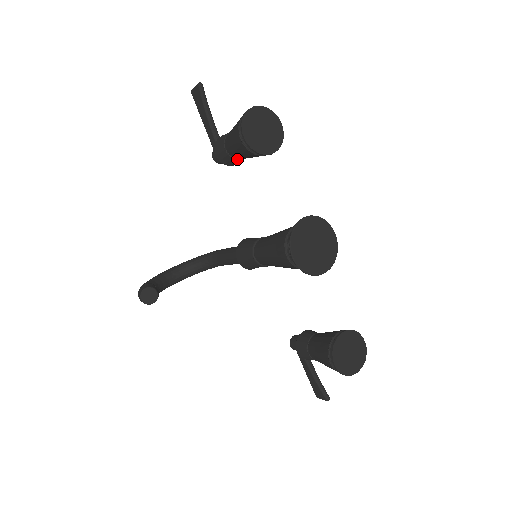
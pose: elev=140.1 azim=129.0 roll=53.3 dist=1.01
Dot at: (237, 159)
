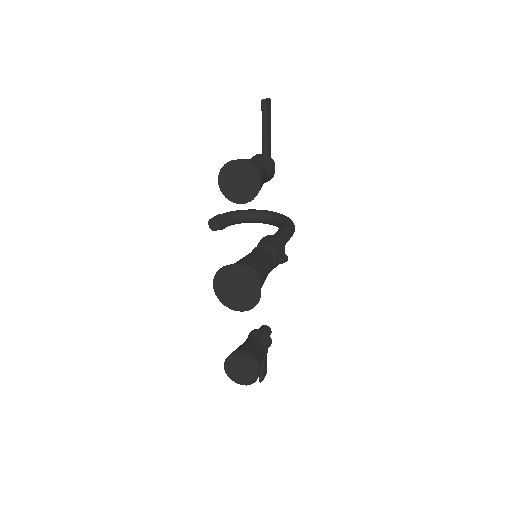
Dot at: occluded
